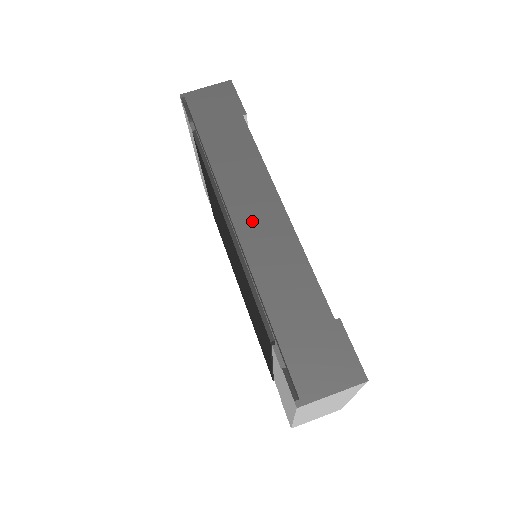
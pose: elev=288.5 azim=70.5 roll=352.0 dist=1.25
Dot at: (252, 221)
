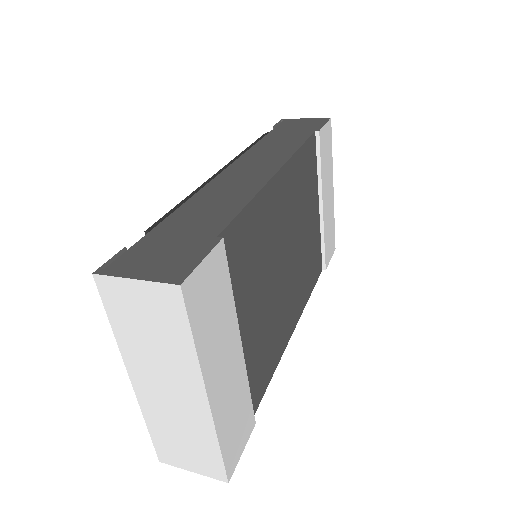
Dot at: (240, 172)
